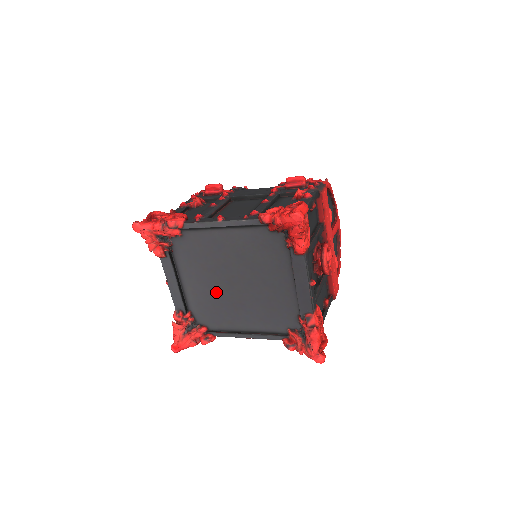
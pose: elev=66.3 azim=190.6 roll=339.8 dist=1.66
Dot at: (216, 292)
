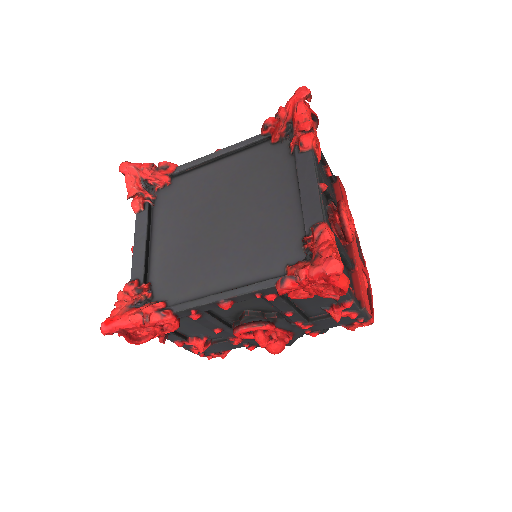
Dot at: (193, 242)
